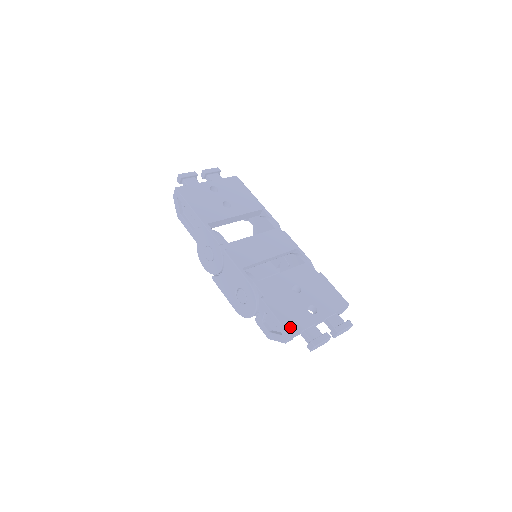
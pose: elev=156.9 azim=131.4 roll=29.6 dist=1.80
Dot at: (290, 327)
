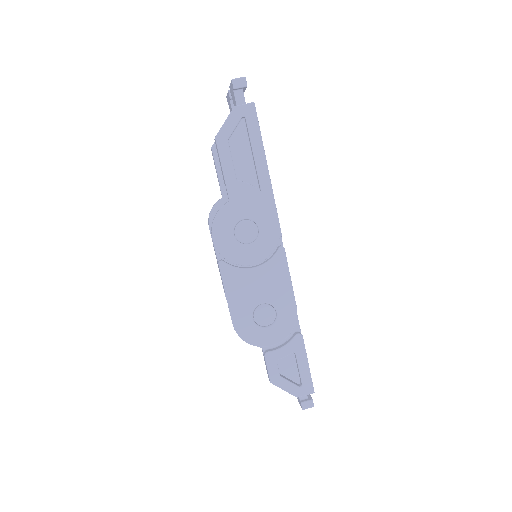
Dot at: occluded
